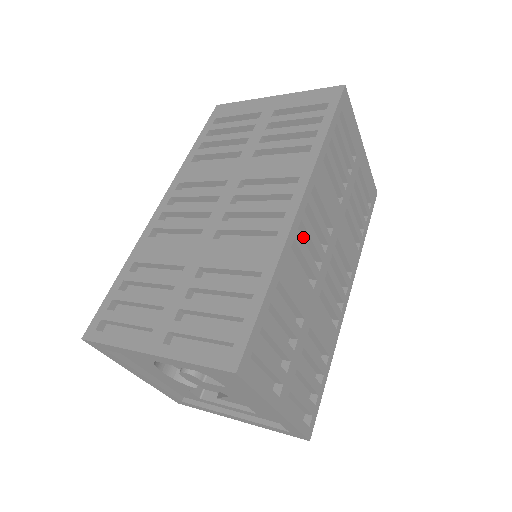
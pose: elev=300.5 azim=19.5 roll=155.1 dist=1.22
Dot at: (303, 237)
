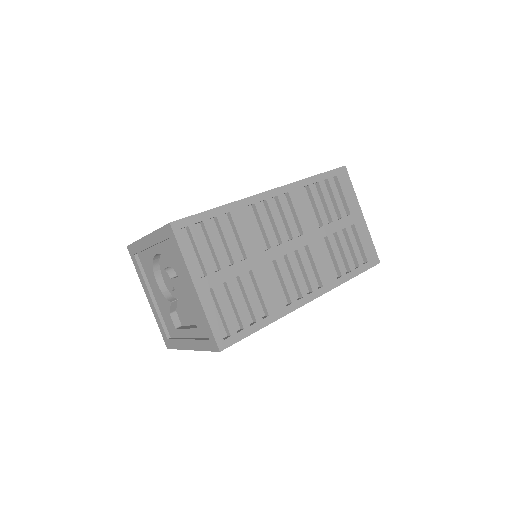
Dot at: (270, 218)
